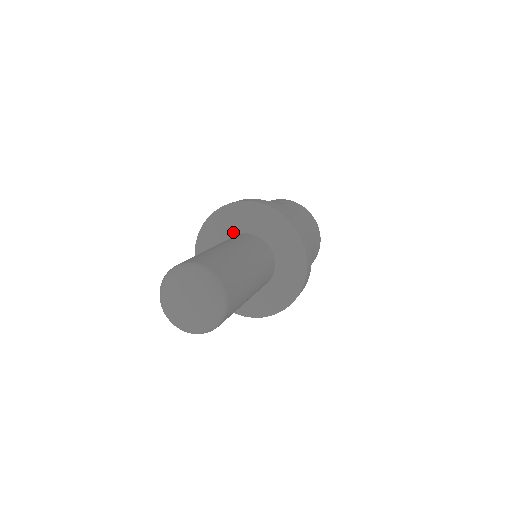
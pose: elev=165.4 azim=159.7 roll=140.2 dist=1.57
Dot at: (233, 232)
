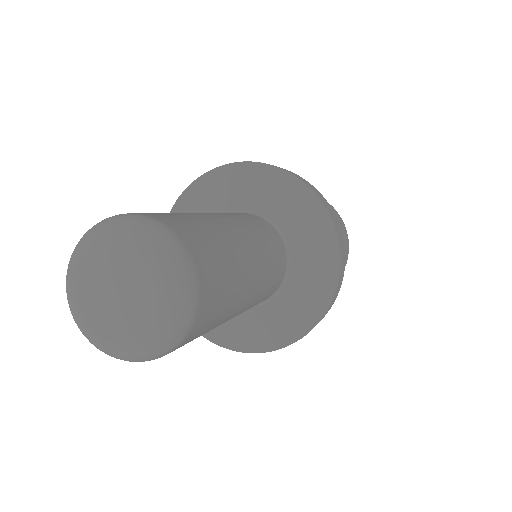
Dot at: occluded
